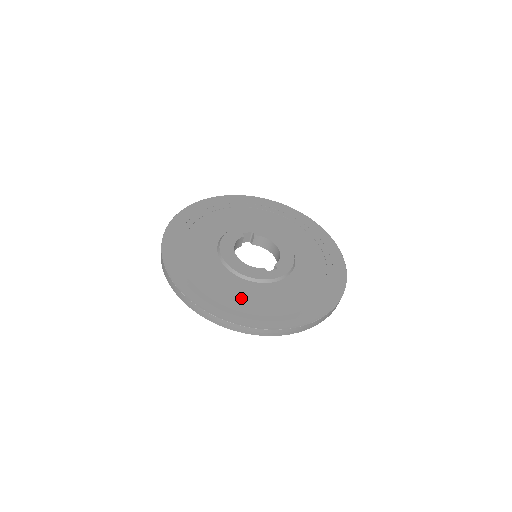
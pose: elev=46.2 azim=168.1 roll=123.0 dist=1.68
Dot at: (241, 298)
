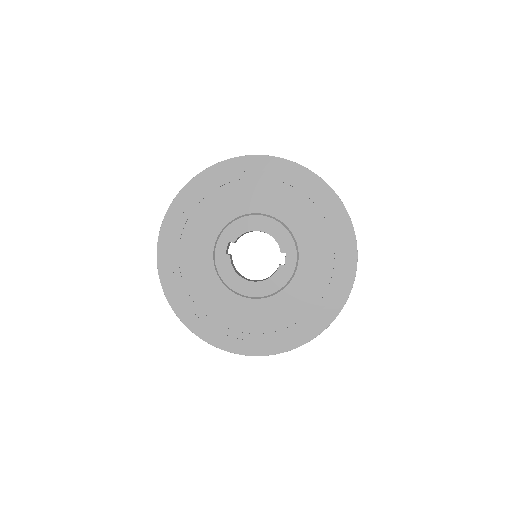
Dot at: (298, 310)
